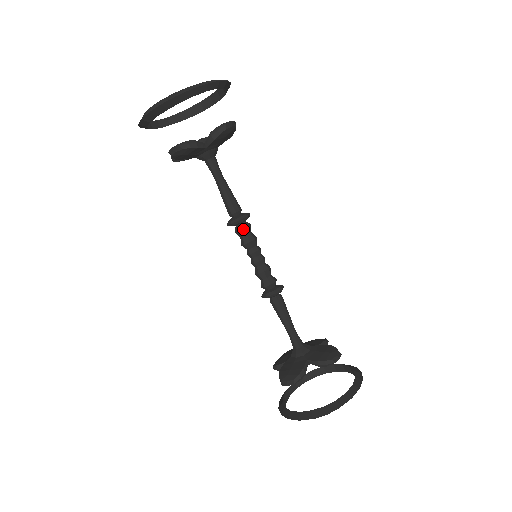
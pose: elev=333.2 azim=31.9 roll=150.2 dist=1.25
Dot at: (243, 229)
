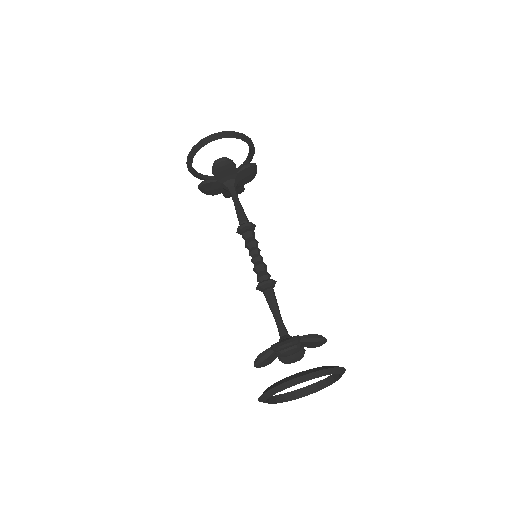
Dot at: (251, 231)
